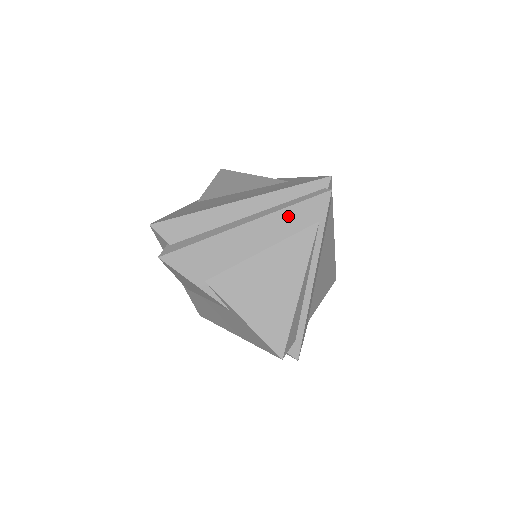
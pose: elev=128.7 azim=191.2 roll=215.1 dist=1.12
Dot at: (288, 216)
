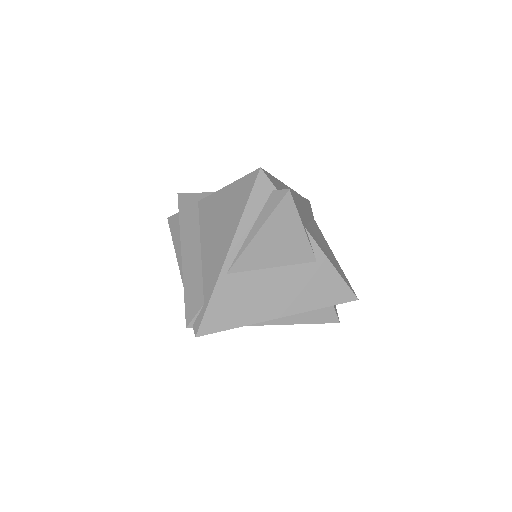
Dot at: (307, 205)
